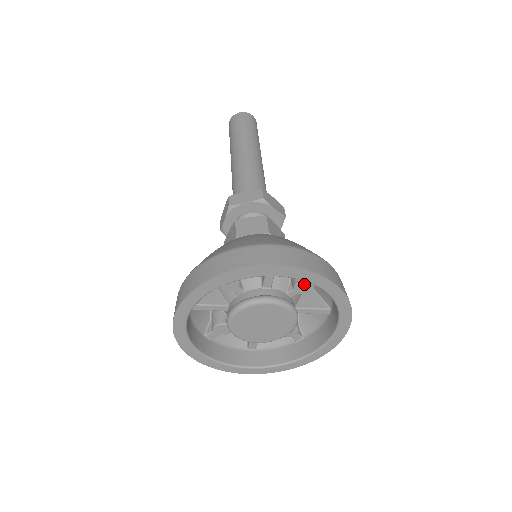
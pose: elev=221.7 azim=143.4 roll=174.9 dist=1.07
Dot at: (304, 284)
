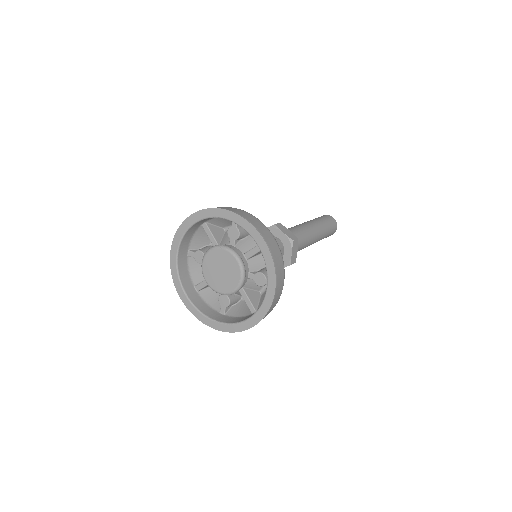
Dot at: (262, 277)
